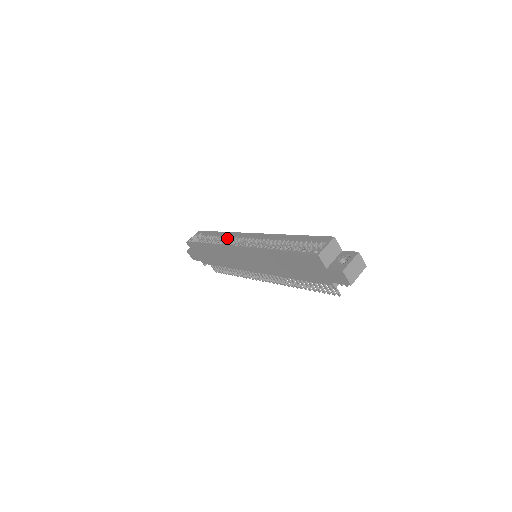
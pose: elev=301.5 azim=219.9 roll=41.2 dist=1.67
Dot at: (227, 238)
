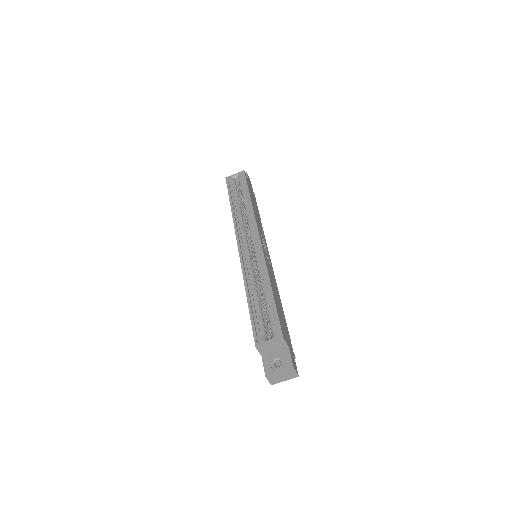
Dot at: (248, 213)
